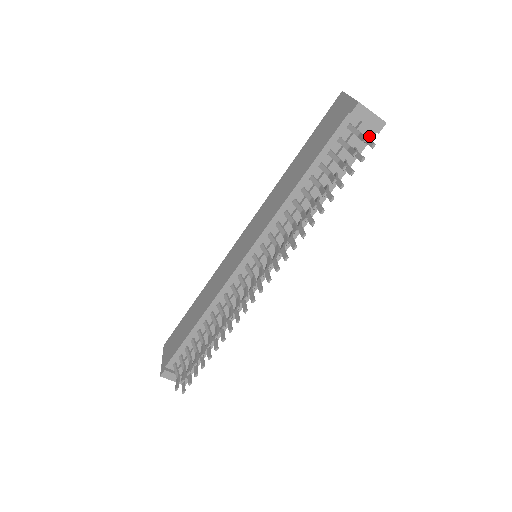
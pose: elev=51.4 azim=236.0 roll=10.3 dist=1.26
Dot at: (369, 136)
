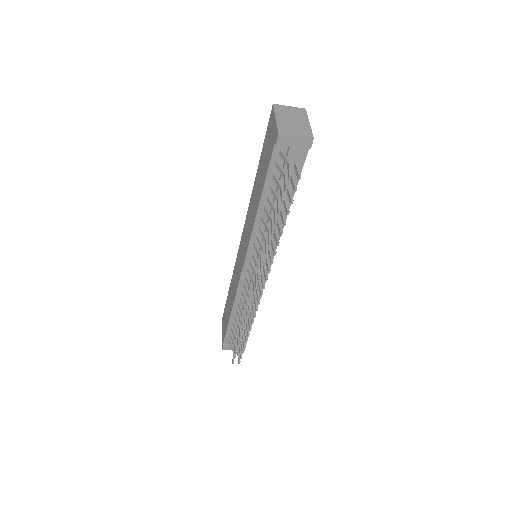
Dot at: (304, 152)
